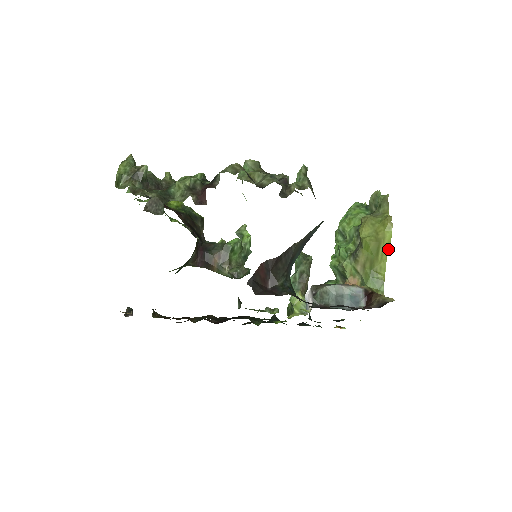
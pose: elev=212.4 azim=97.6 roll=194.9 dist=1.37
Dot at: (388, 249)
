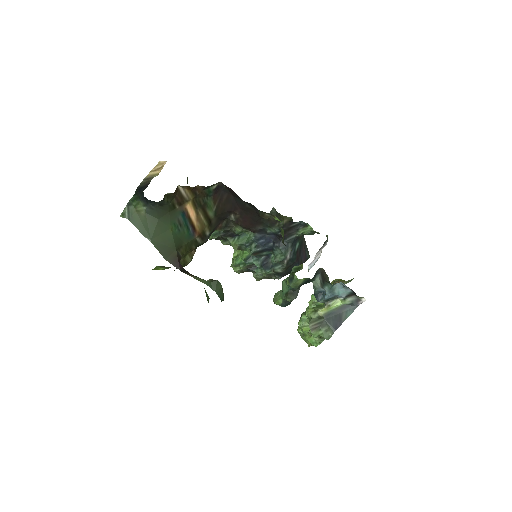
Dot at: occluded
